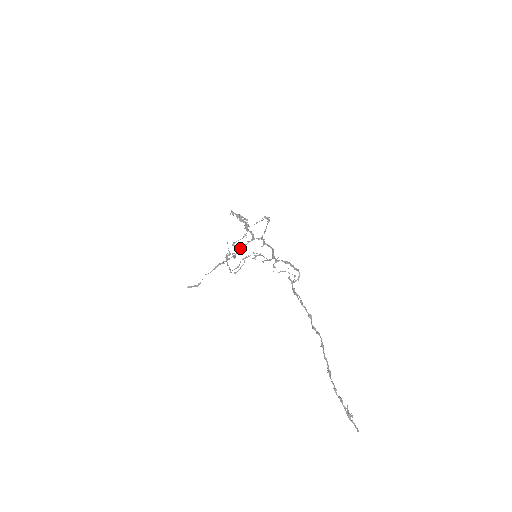
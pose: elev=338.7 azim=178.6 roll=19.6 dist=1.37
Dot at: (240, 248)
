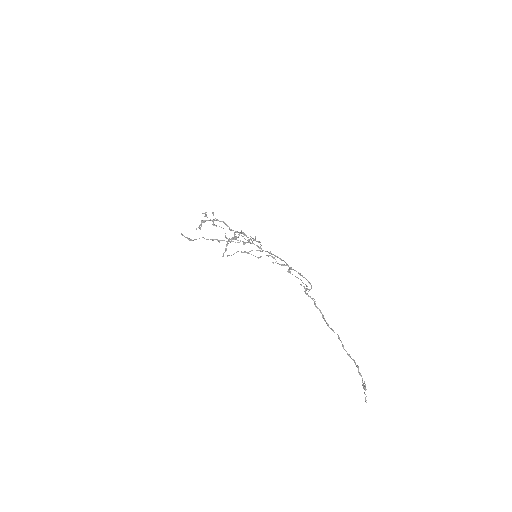
Dot at: occluded
